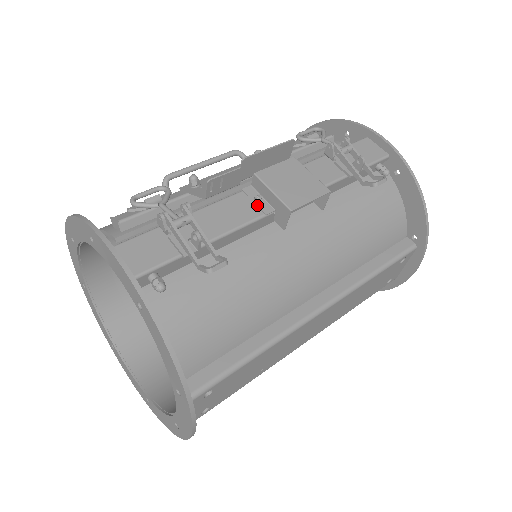
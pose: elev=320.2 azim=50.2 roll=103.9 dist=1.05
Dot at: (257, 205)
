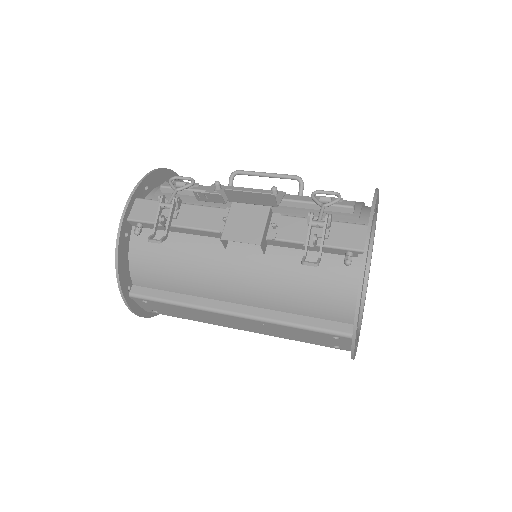
Dot at: (221, 223)
